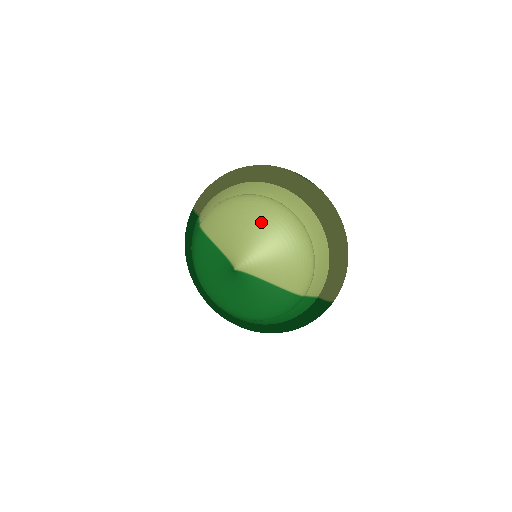
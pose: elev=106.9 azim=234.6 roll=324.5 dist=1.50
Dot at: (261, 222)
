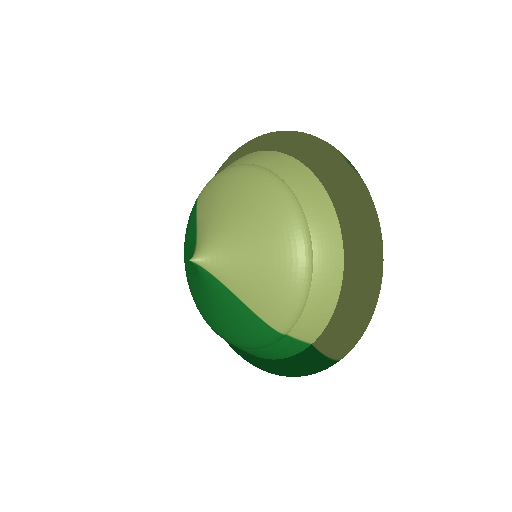
Dot at: (250, 207)
